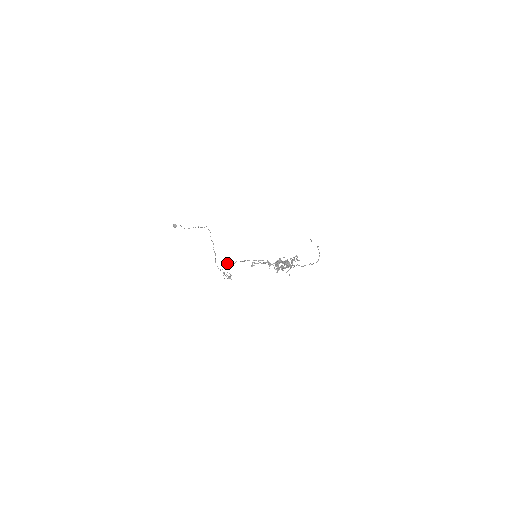
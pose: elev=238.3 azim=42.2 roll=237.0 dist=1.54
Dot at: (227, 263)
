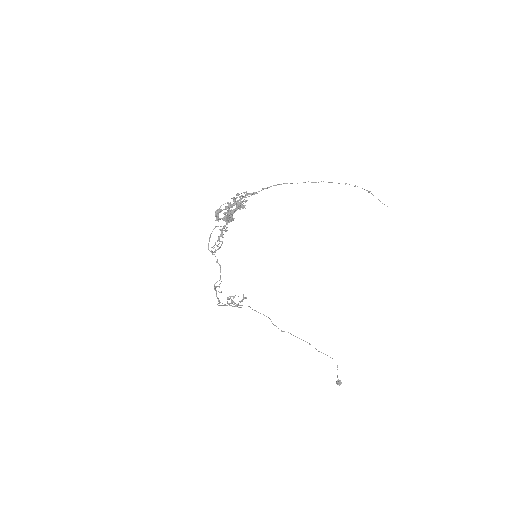
Dot at: (214, 287)
